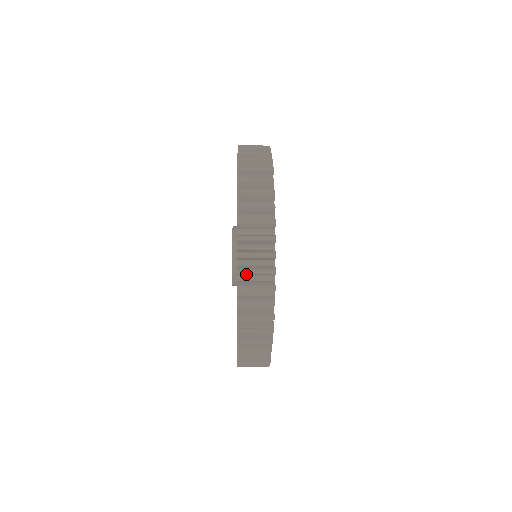
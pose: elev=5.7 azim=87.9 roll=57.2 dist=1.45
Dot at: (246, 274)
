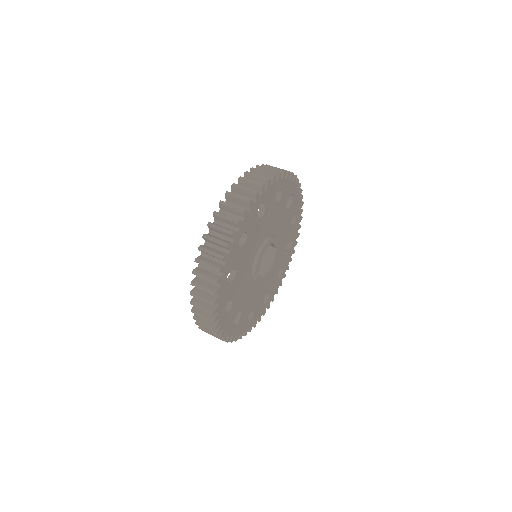
Dot at: occluded
